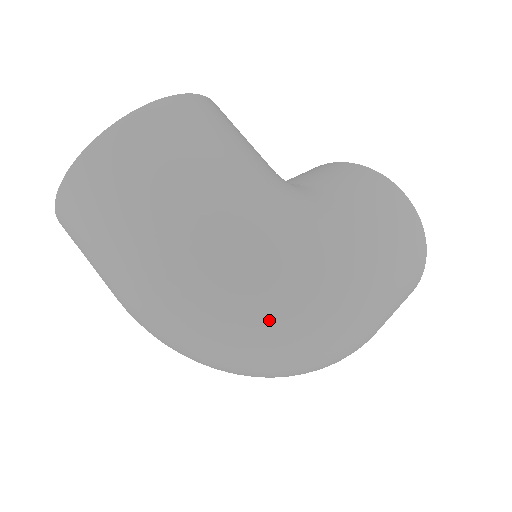
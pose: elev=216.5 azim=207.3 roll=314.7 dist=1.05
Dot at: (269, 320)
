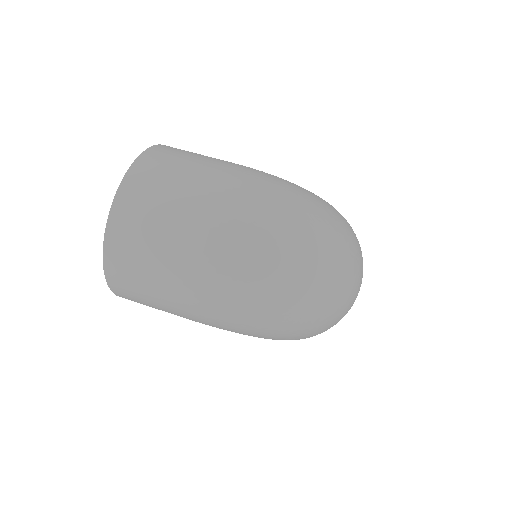
Dot at: (313, 217)
